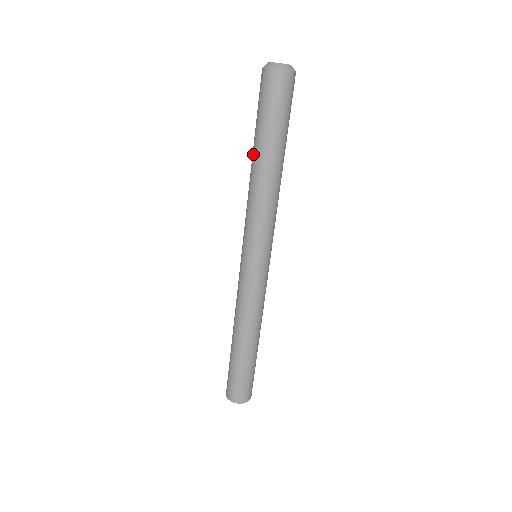
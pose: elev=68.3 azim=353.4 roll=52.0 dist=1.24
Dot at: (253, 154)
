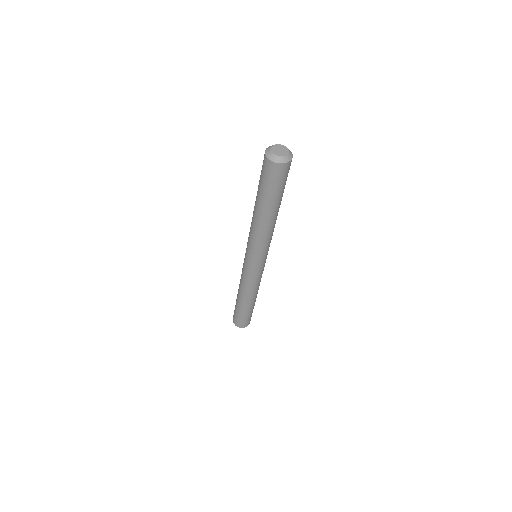
Dot at: (255, 204)
